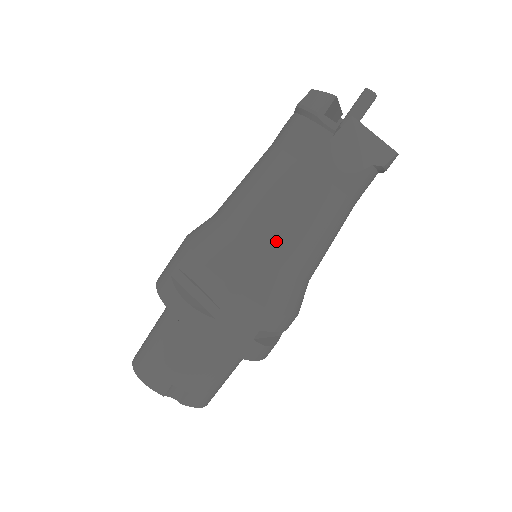
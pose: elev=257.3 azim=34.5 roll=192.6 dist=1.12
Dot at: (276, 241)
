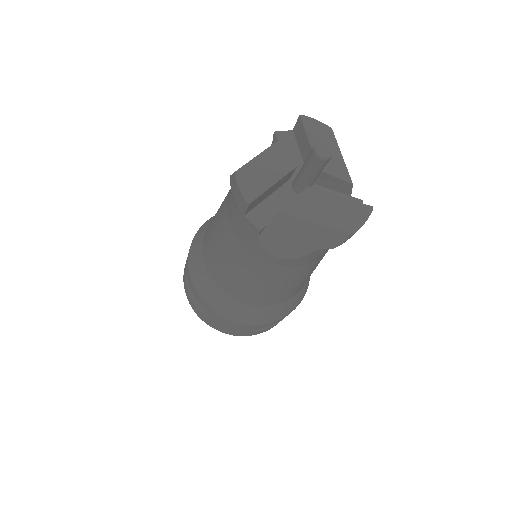
Dot at: (240, 291)
